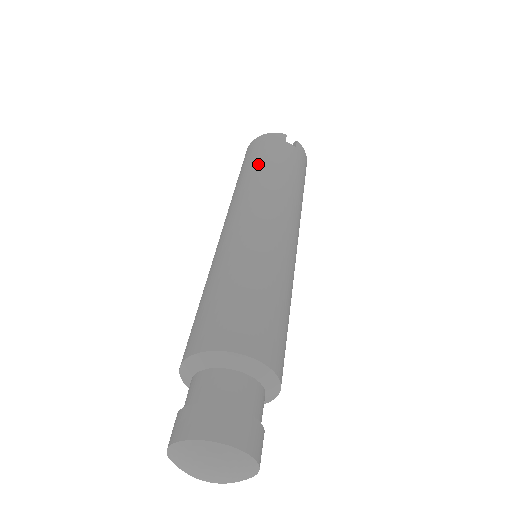
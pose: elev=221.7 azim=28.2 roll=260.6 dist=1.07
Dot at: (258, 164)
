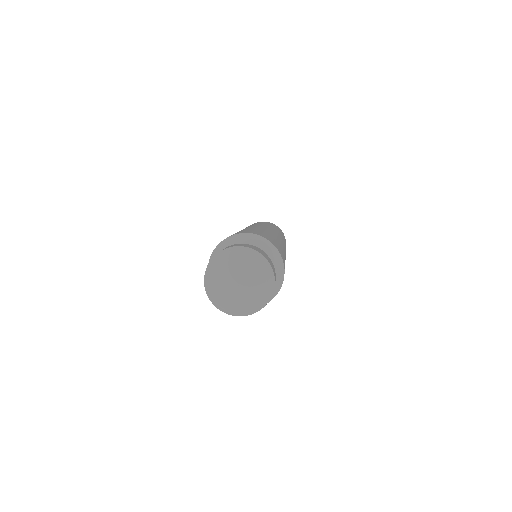
Dot at: (273, 226)
